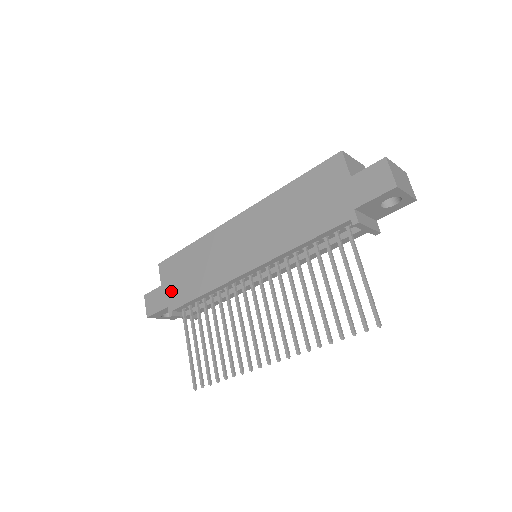
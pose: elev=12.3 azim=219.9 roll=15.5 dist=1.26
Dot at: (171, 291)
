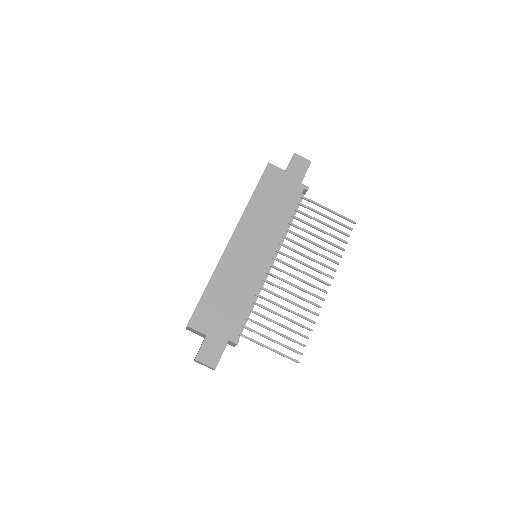
Dot at: (221, 328)
